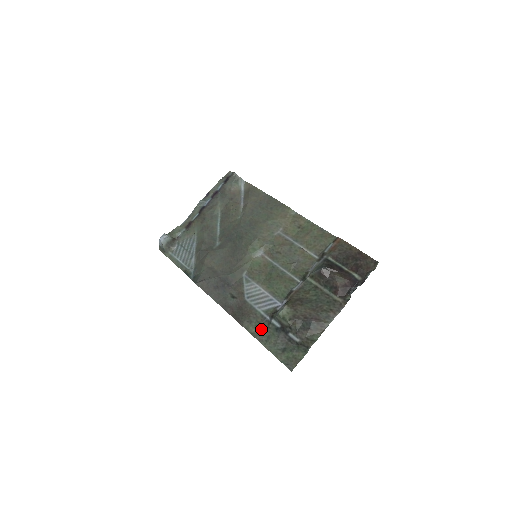
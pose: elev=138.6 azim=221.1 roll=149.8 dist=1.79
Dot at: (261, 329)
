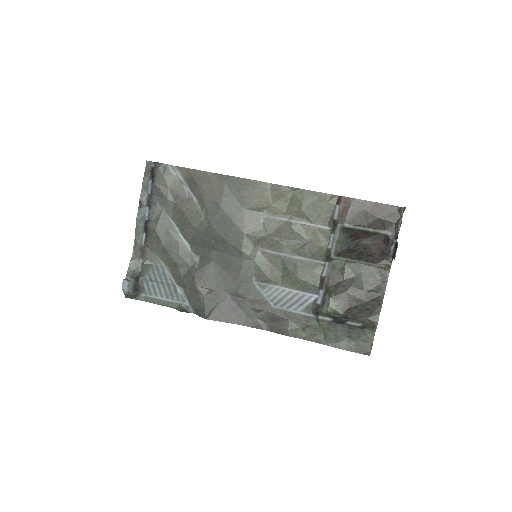
Dot at: (312, 330)
